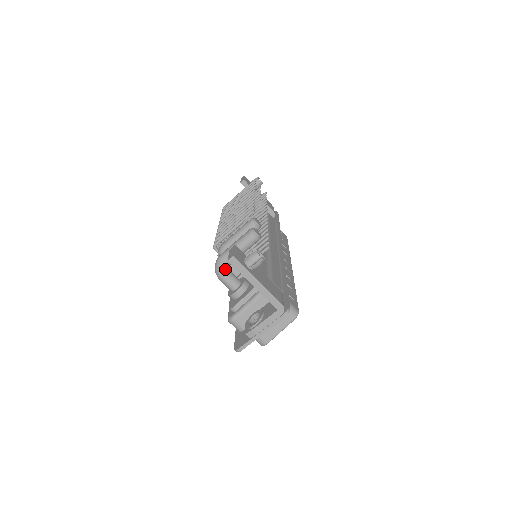
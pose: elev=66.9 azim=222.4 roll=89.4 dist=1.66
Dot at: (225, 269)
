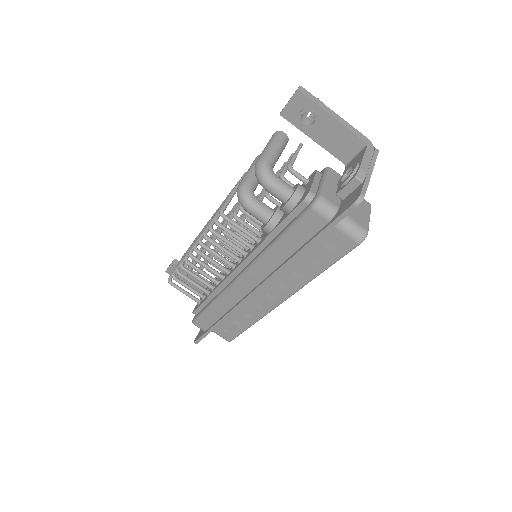
Dot at: (272, 169)
